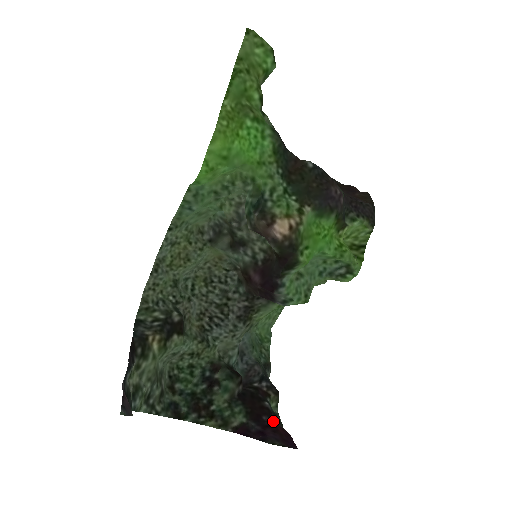
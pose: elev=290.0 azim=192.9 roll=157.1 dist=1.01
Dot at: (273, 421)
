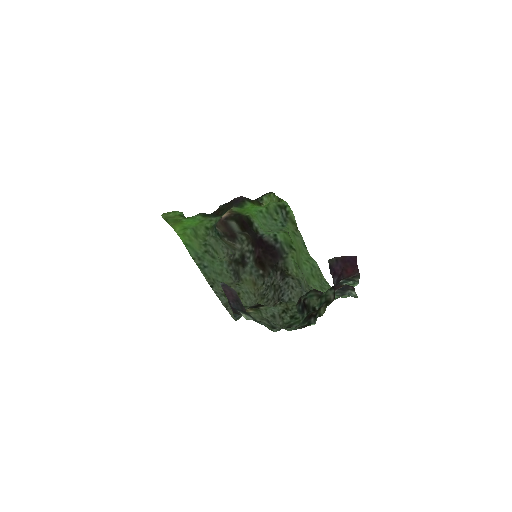
Dot at: (348, 278)
